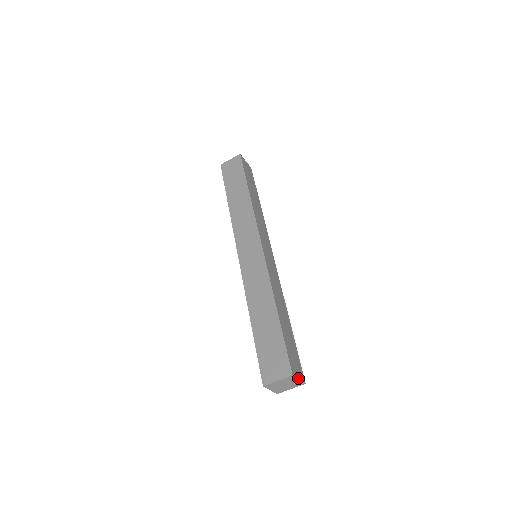
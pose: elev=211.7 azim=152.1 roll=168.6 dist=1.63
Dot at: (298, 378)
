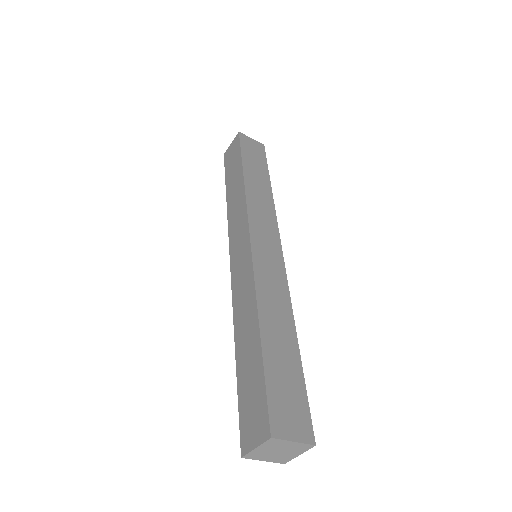
Dot at: (291, 439)
